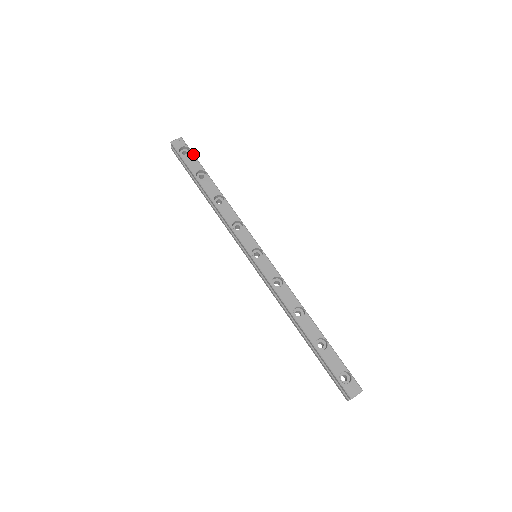
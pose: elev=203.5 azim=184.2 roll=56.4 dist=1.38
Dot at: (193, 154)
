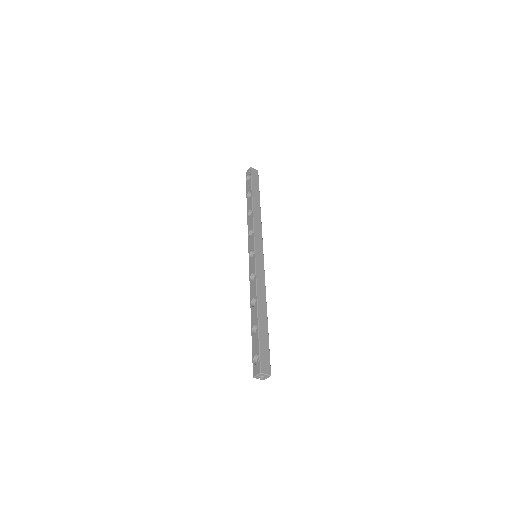
Dot at: (251, 179)
